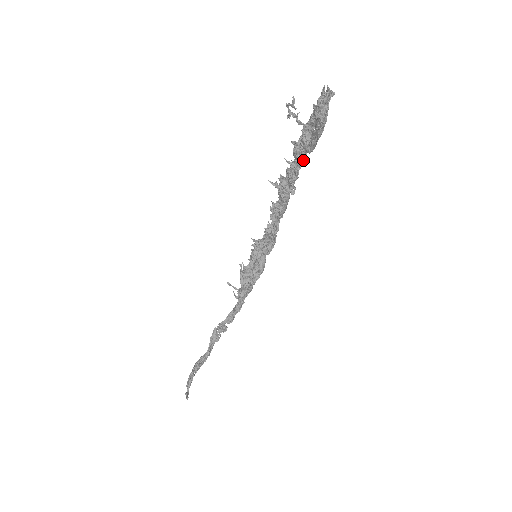
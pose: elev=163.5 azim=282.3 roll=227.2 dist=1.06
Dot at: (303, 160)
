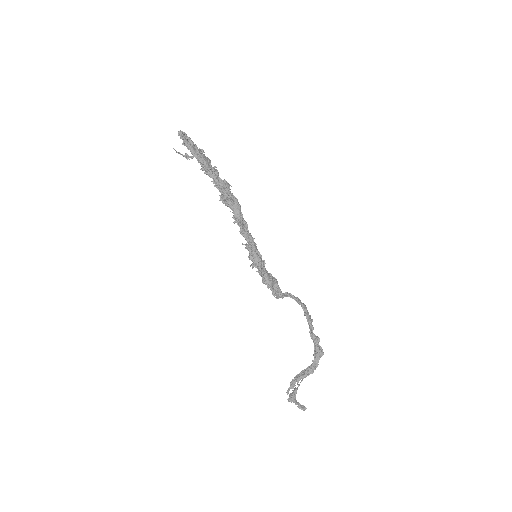
Dot at: (215, 175)
